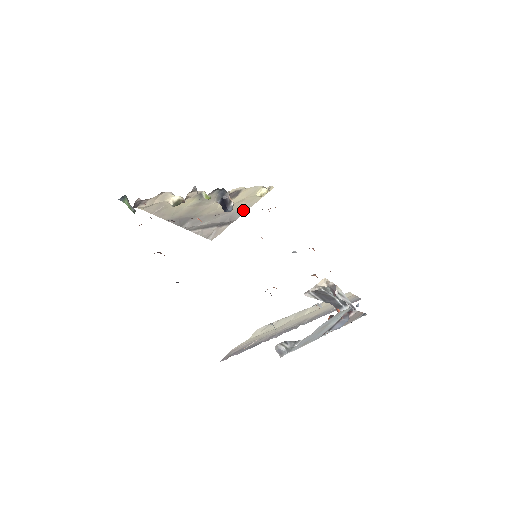
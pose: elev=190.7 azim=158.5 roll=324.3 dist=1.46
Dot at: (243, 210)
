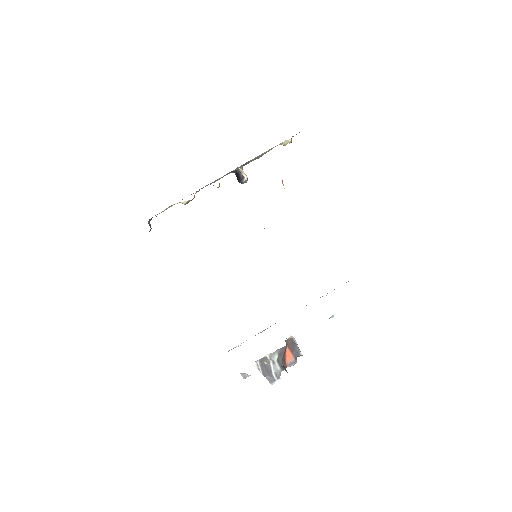
Dot at: occluded
